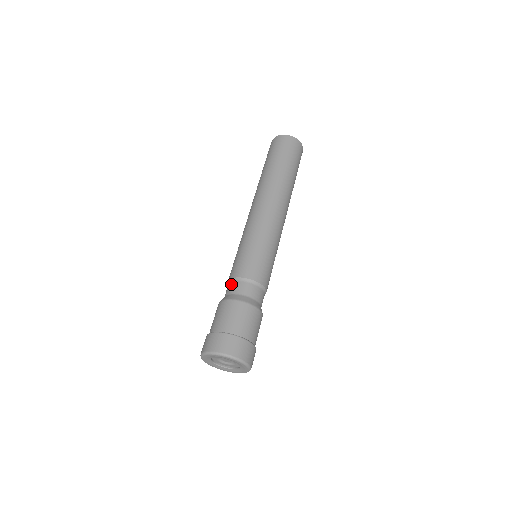
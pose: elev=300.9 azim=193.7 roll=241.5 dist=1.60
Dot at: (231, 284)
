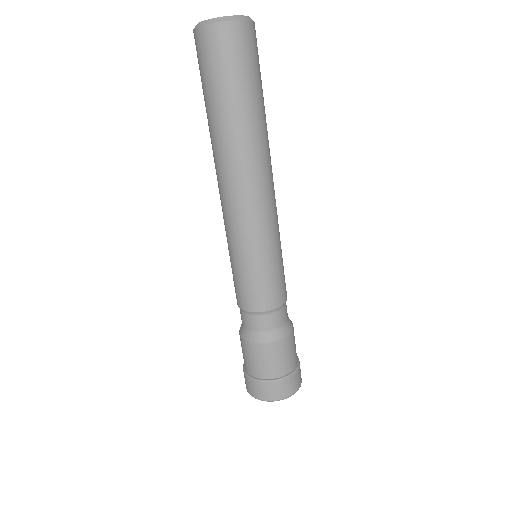
Dot at: (243, 316)
